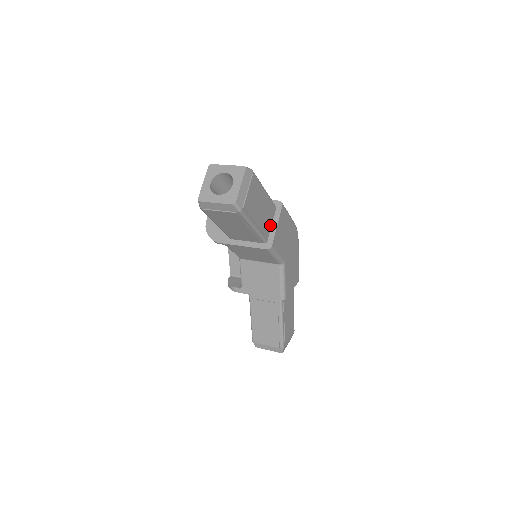
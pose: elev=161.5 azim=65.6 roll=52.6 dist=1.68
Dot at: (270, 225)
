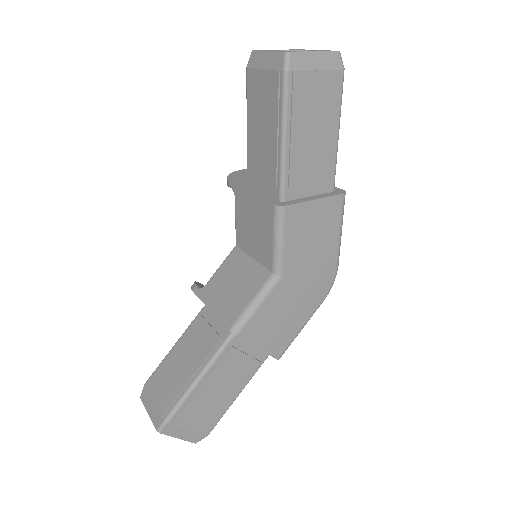
Dot at: (307, 192)
